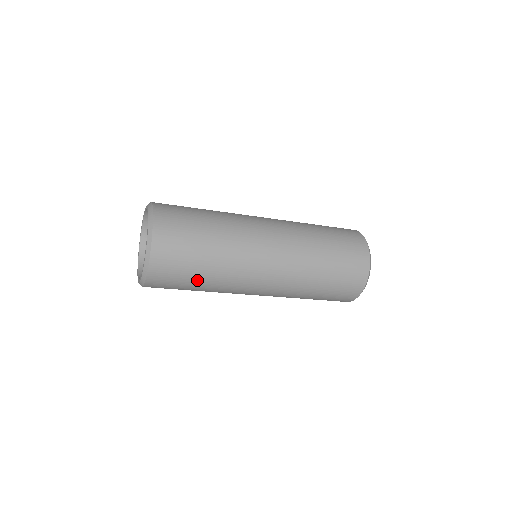
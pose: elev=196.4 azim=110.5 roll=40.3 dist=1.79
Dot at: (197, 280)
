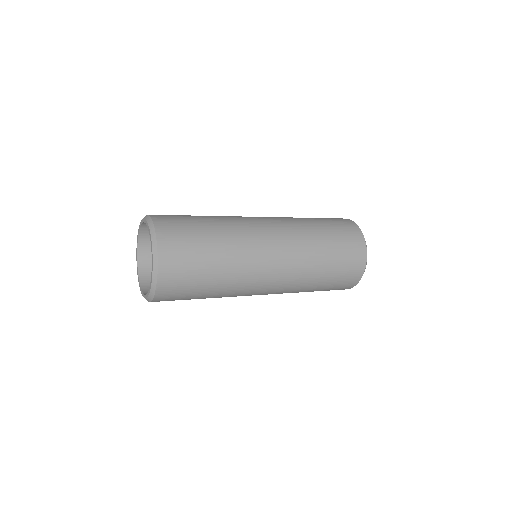
Dot at: (208, 279)
